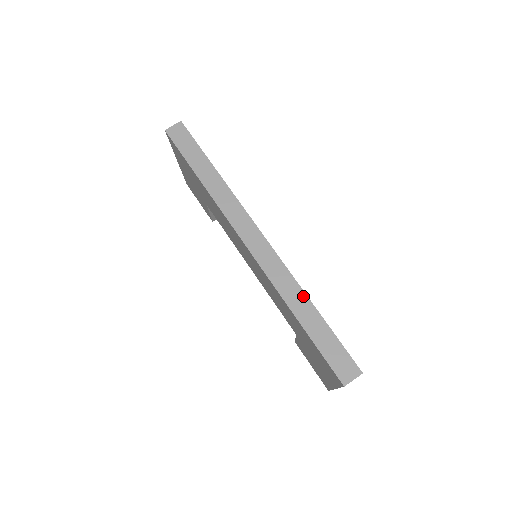
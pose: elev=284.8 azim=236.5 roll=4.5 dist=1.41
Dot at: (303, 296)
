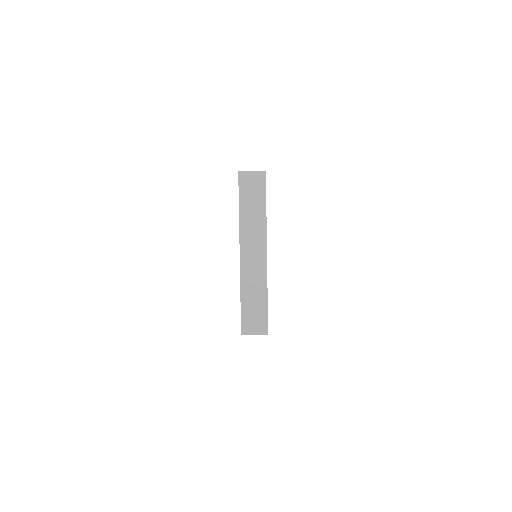
Dot at: occluded
